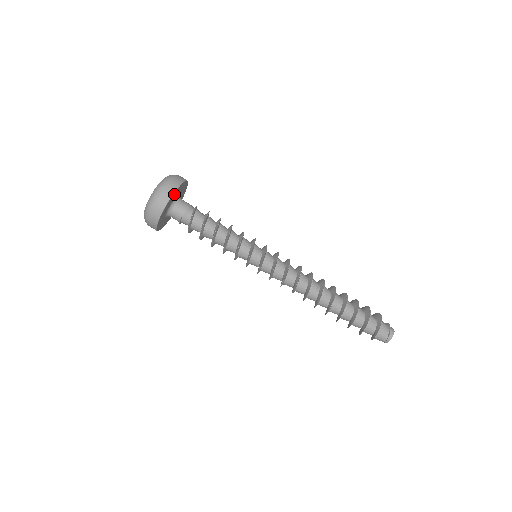
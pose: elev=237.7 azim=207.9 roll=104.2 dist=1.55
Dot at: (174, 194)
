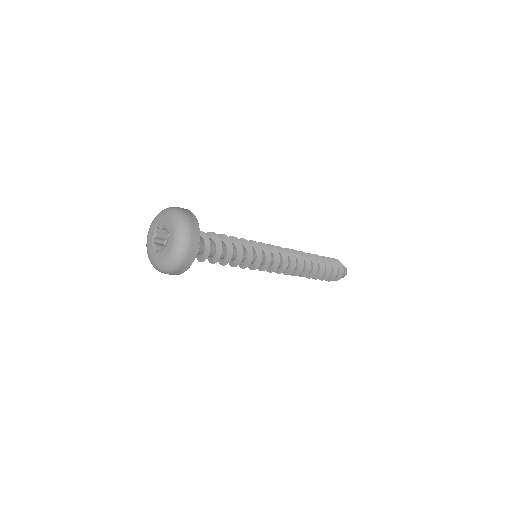
Dot at: occluded
